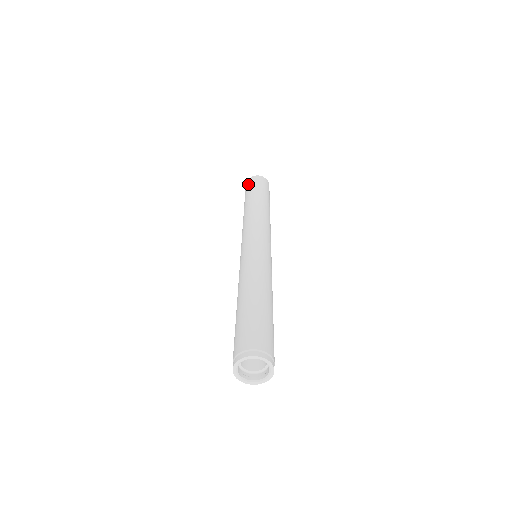
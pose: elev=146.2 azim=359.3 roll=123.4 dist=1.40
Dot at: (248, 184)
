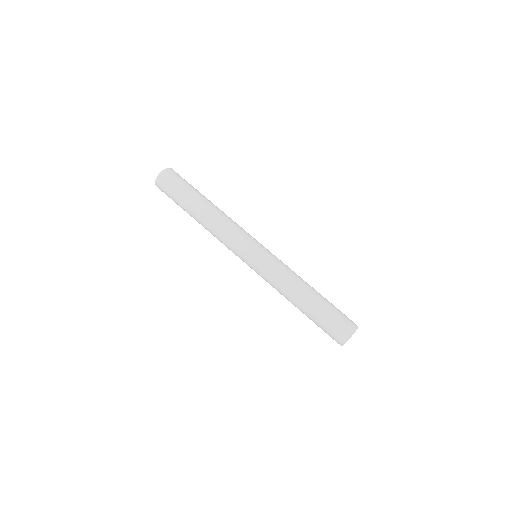
Dot at: (173, 178)
